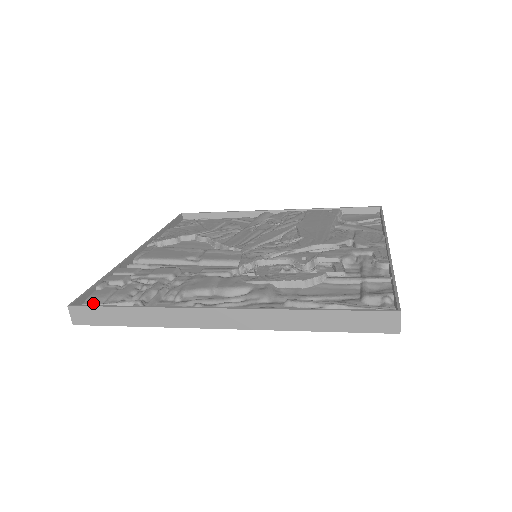
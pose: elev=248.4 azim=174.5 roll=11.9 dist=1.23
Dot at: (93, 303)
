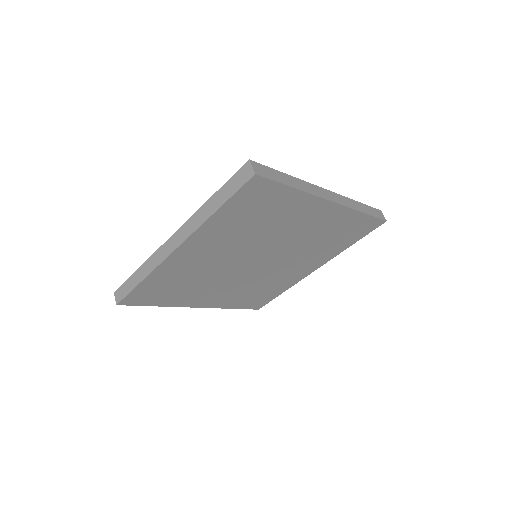
Dot at: occluded
